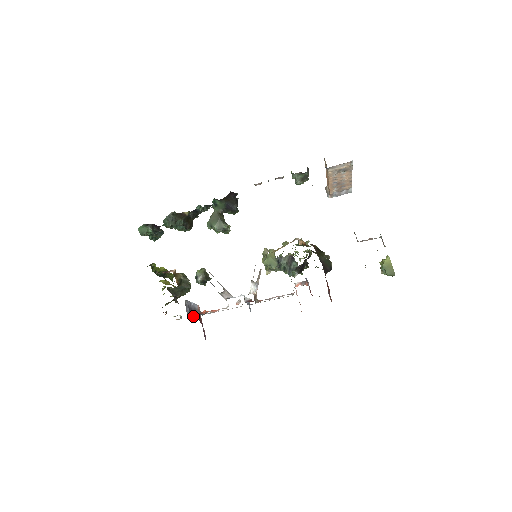
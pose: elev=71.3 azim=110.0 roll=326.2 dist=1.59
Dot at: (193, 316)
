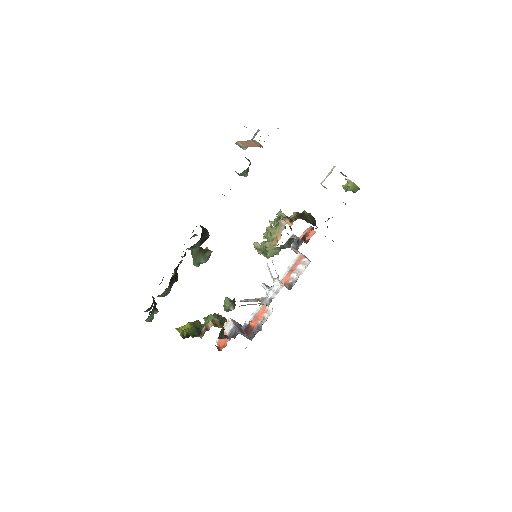
Dot at: (249, 335)
